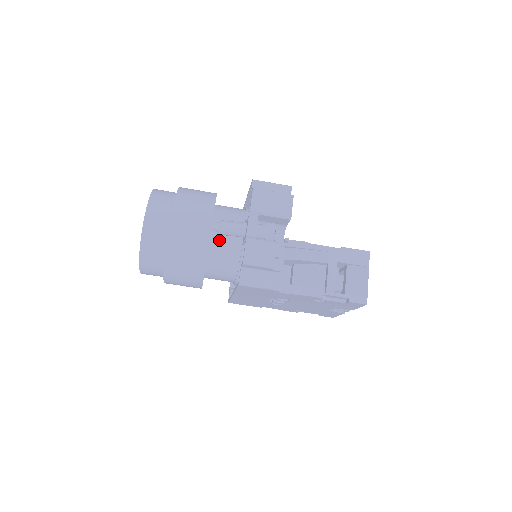
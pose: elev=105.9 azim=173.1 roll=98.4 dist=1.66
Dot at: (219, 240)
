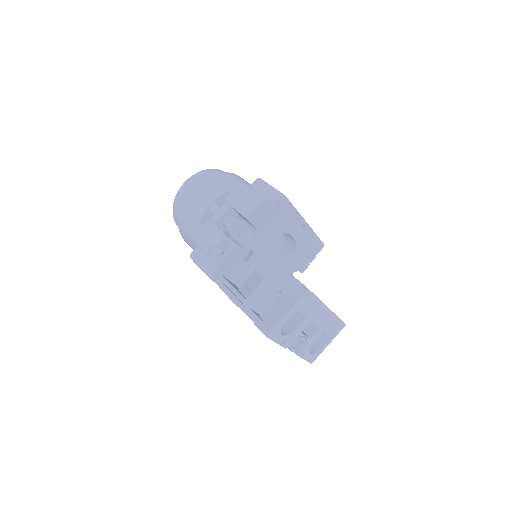
Dot at: occluded
